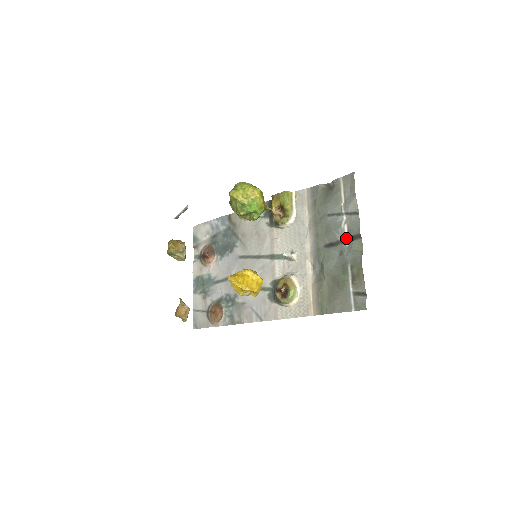
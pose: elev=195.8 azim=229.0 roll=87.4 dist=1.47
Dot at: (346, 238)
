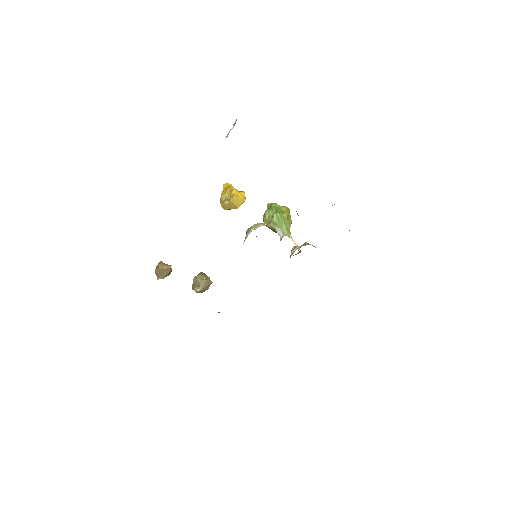
Dot at: occluded
